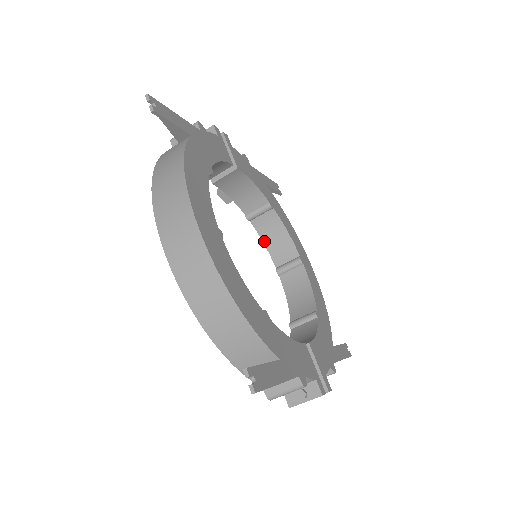
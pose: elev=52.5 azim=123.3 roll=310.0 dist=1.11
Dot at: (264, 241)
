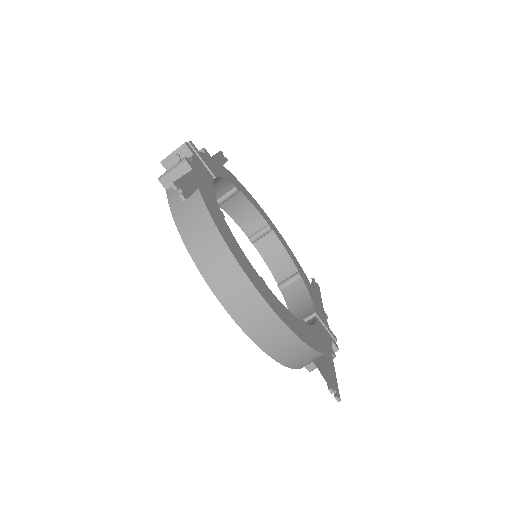
Dot at: (233, 218)
